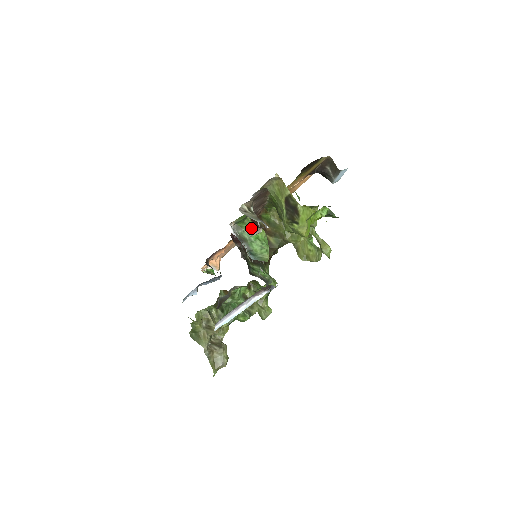
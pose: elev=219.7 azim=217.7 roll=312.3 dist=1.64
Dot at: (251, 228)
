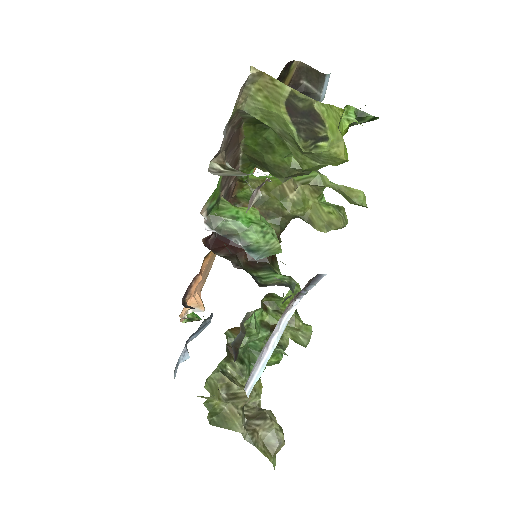
Dot at: (234, 211)
